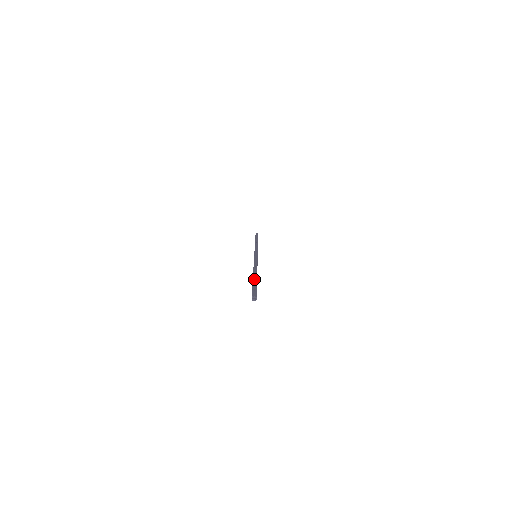
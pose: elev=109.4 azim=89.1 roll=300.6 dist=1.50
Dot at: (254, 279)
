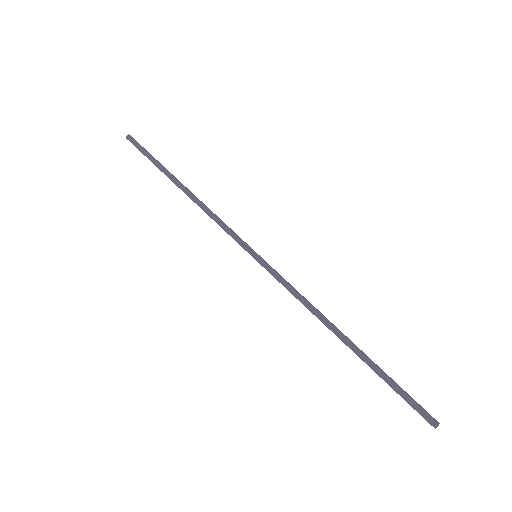
Dot at: (371, 367)
